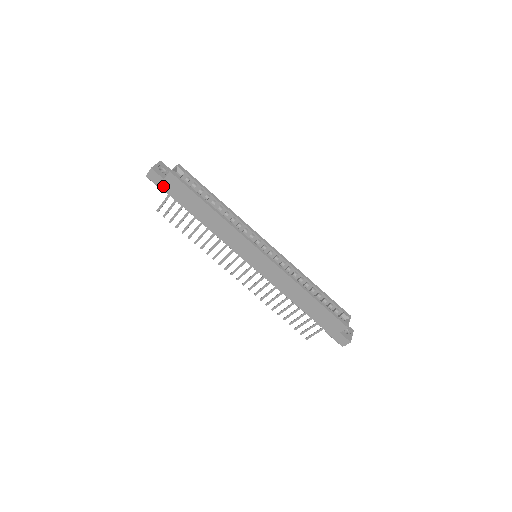
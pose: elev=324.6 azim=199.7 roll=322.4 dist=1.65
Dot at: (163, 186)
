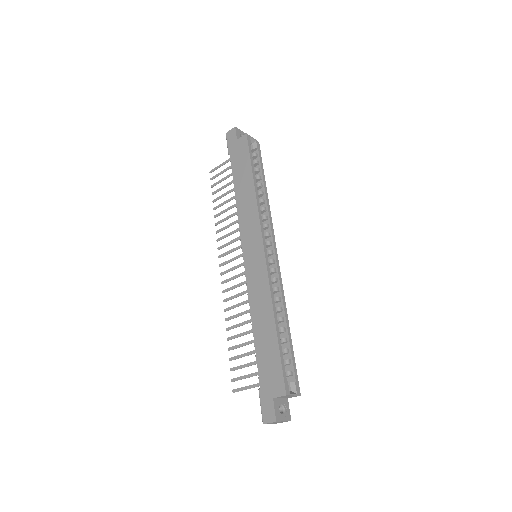
Dot at: (232, 146)
